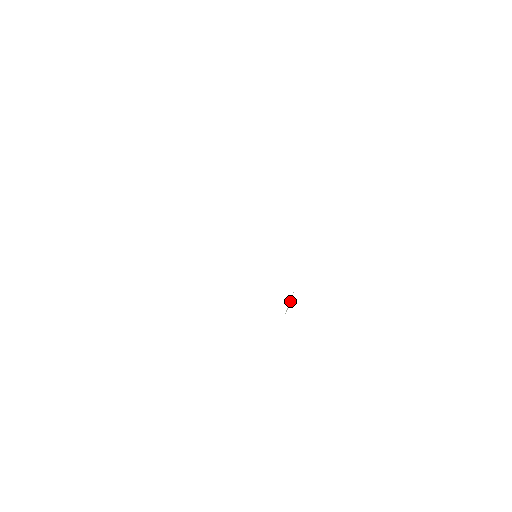
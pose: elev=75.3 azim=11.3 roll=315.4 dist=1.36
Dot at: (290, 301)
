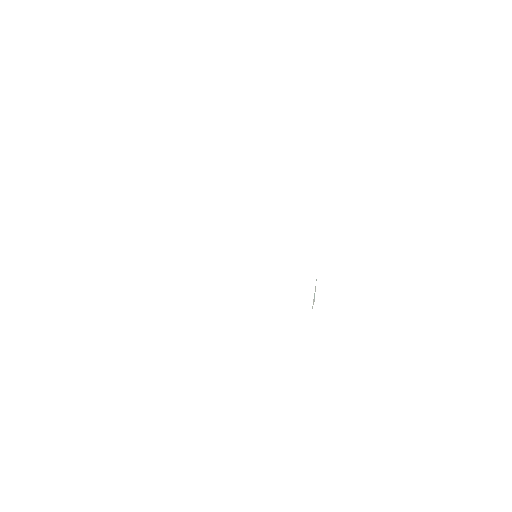
Dot at: occluded
